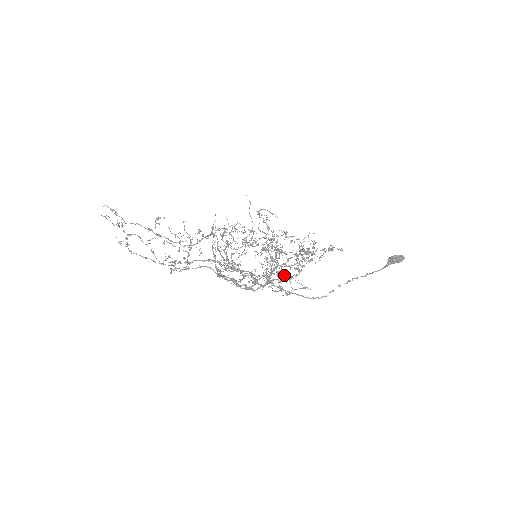
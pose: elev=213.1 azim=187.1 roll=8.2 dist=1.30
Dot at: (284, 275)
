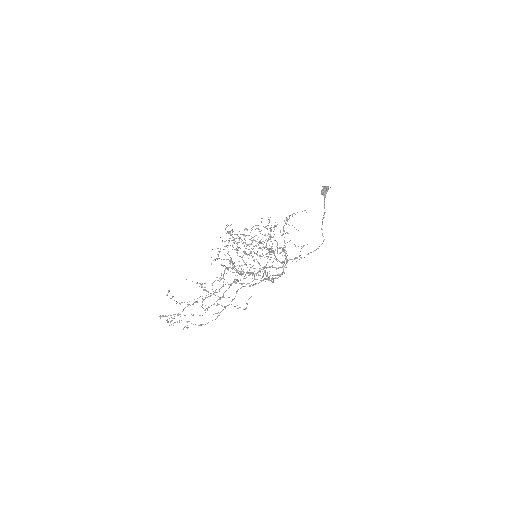
Dot at: occluded
